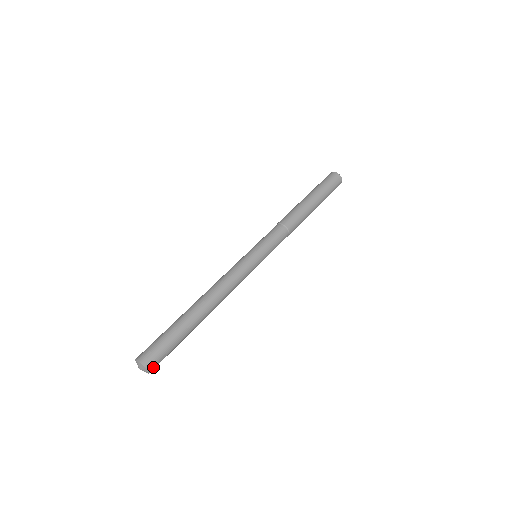
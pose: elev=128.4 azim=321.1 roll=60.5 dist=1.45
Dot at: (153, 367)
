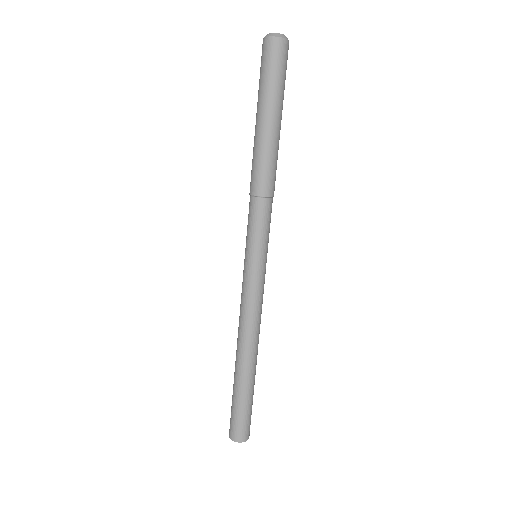
Dot at: (244, 436)
